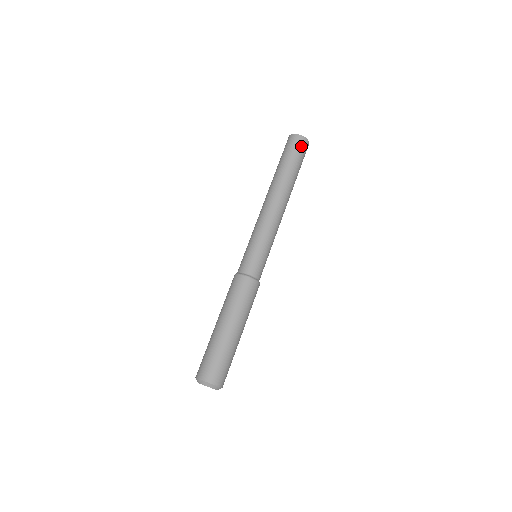
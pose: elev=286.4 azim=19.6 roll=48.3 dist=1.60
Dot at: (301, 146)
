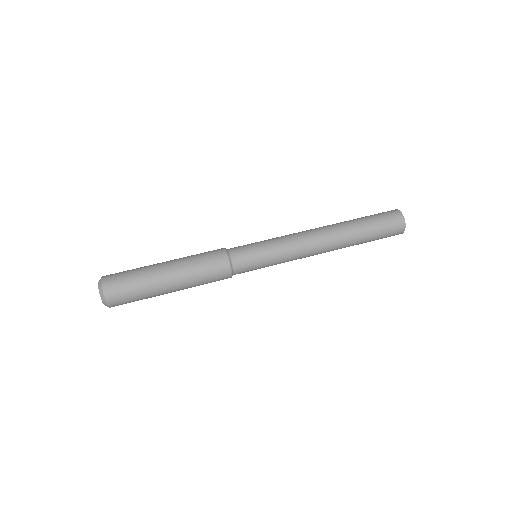
Dot at: (389, 214)
